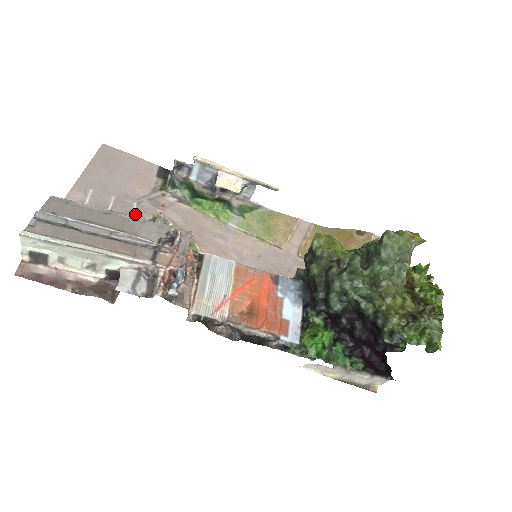
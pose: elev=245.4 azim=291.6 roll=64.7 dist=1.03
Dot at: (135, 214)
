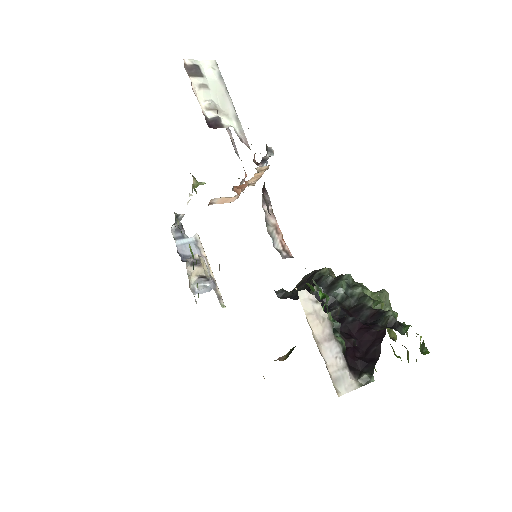
Dot at: occluded
